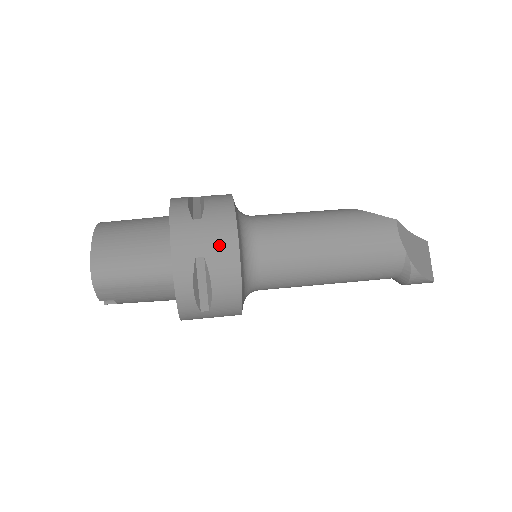
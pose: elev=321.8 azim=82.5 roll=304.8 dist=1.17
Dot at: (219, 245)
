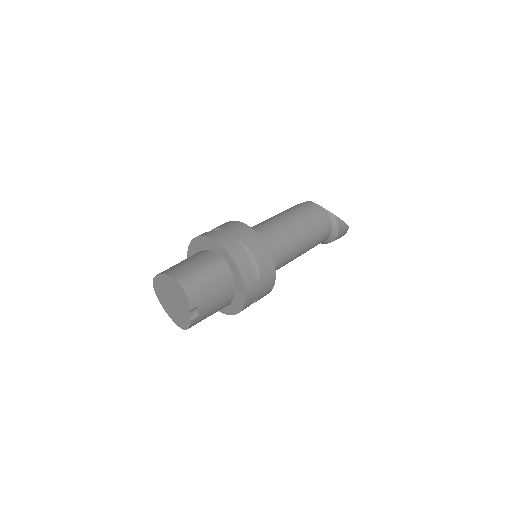
Dot at: (242, 232)
